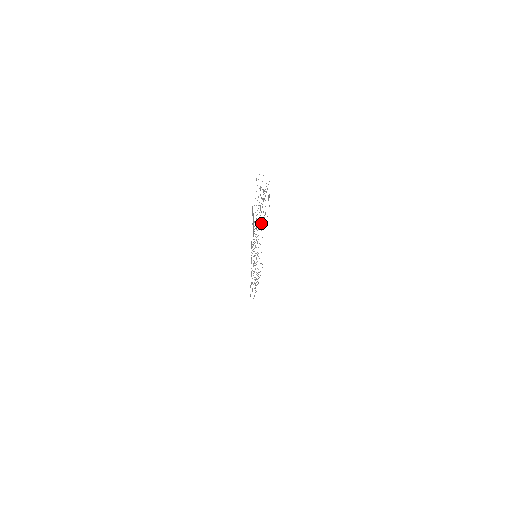
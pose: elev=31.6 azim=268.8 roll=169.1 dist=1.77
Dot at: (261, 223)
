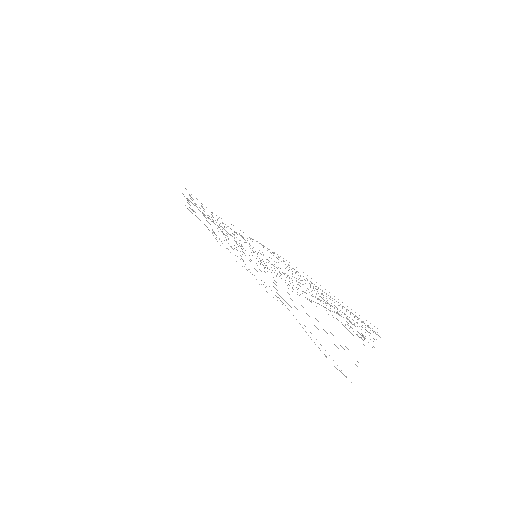
Dot at: occluded
